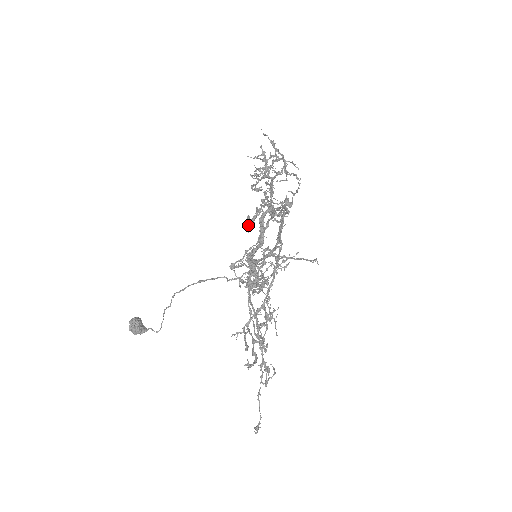
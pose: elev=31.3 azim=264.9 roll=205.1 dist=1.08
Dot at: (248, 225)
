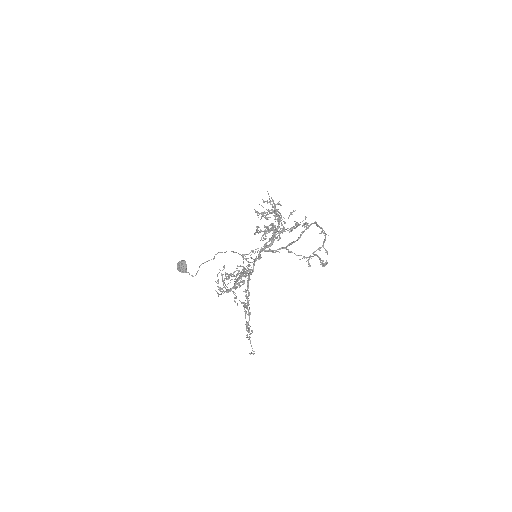
Dot at: (266, 232)
